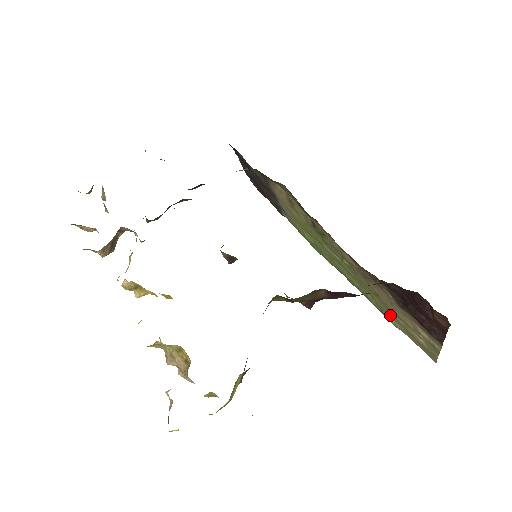
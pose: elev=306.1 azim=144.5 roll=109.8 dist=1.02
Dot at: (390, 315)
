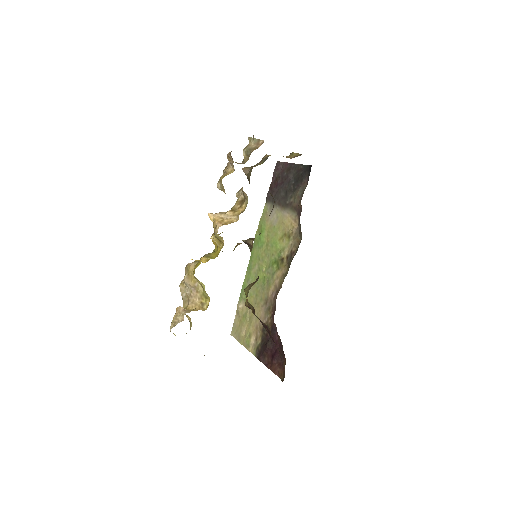
Dot at: (245, 307)
